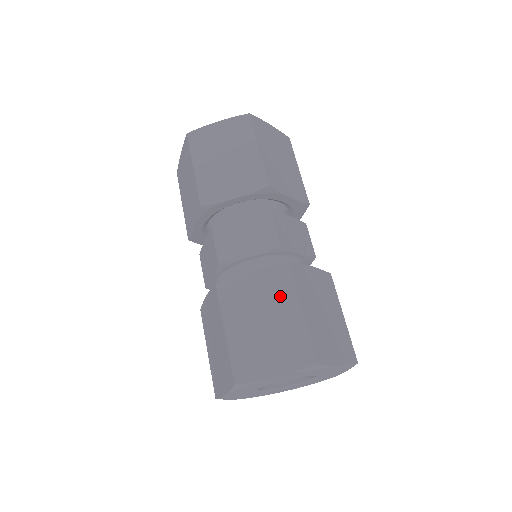
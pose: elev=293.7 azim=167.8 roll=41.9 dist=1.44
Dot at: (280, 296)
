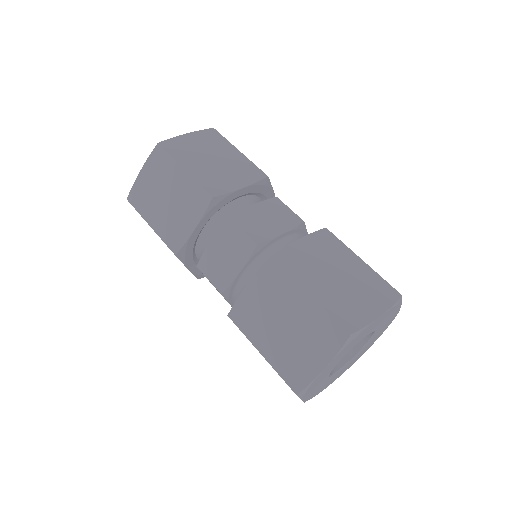
Dot at: (337, 253)
